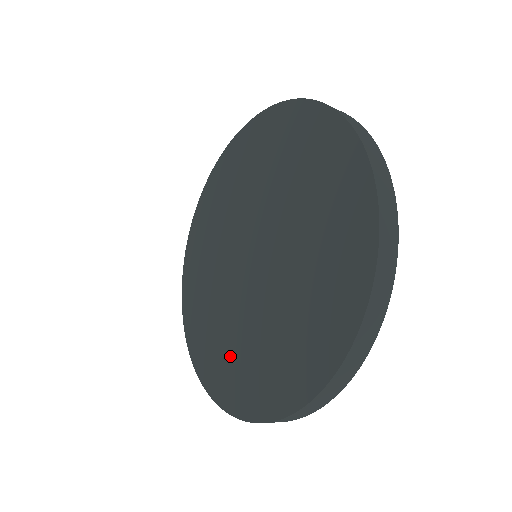
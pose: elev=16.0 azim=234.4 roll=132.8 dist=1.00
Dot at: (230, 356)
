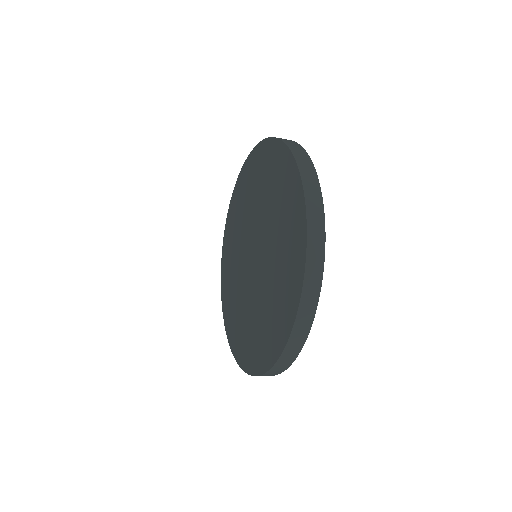
Dot at: (249, 333)
